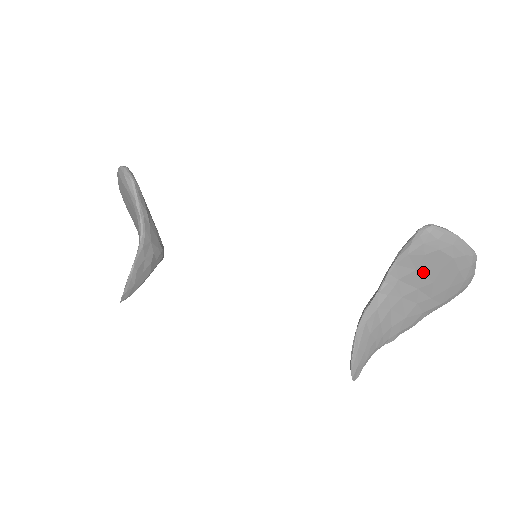
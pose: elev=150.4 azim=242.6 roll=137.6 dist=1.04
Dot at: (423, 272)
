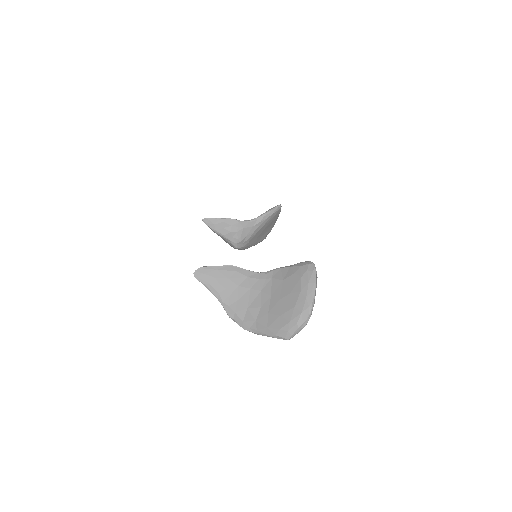
Dot at: (283, 286)
